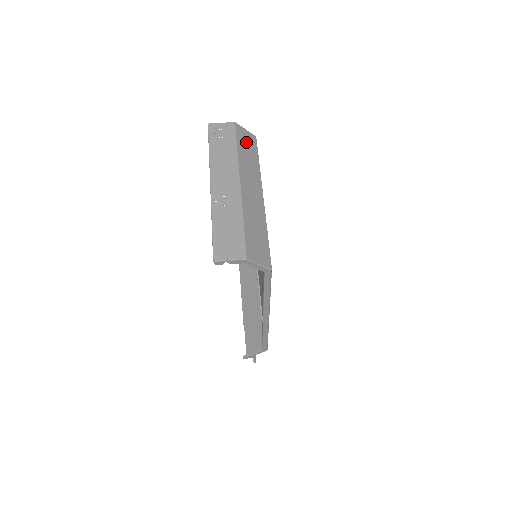
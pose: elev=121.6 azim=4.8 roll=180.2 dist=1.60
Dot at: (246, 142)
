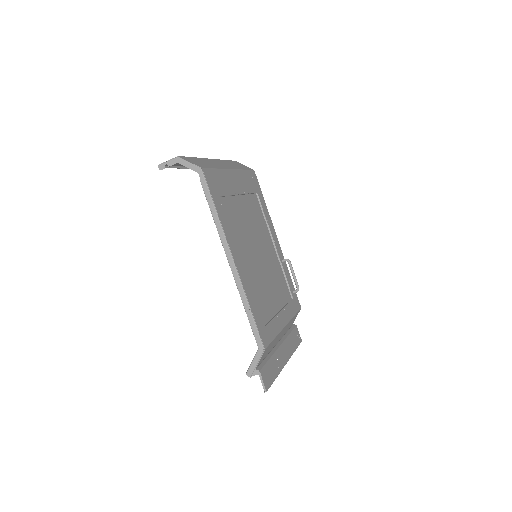
Dot at: (239, 165)
